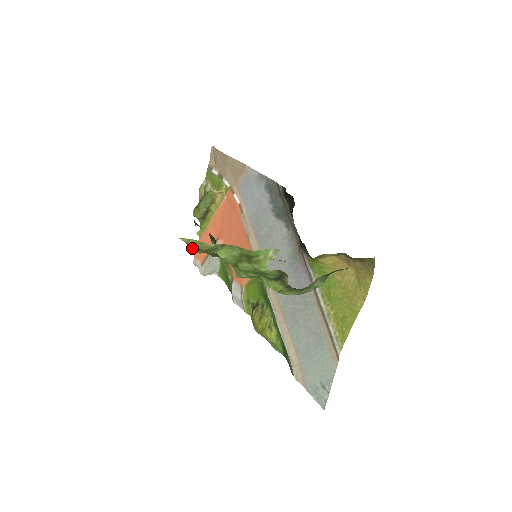
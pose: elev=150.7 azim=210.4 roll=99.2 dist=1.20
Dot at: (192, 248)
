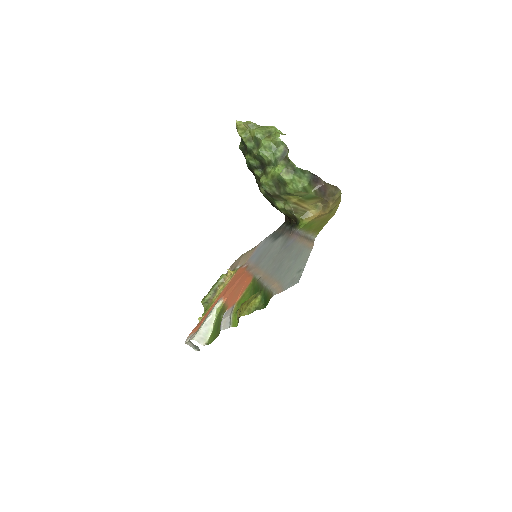
Dot at: (239, 131)
